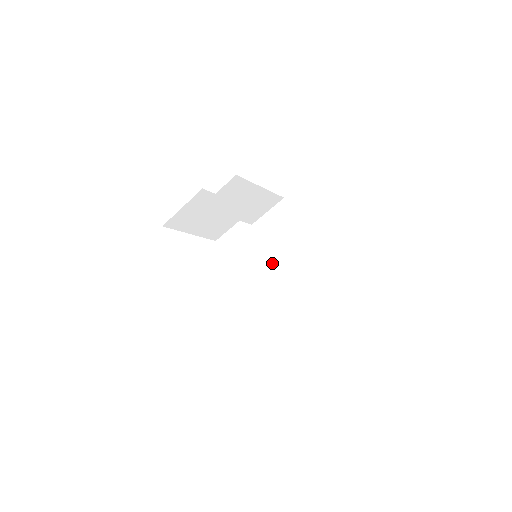
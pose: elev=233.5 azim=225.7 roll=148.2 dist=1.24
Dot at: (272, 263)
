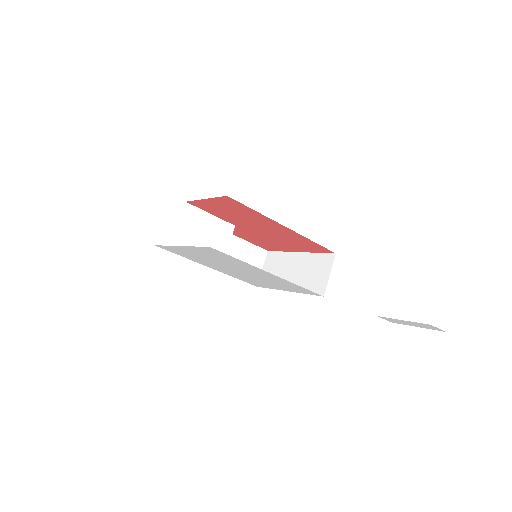
Dot at: occluded
